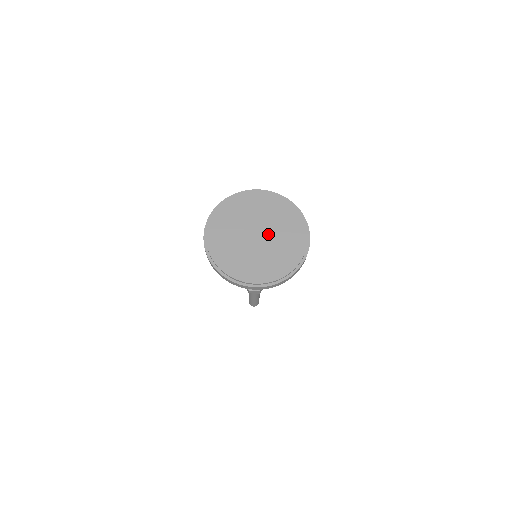
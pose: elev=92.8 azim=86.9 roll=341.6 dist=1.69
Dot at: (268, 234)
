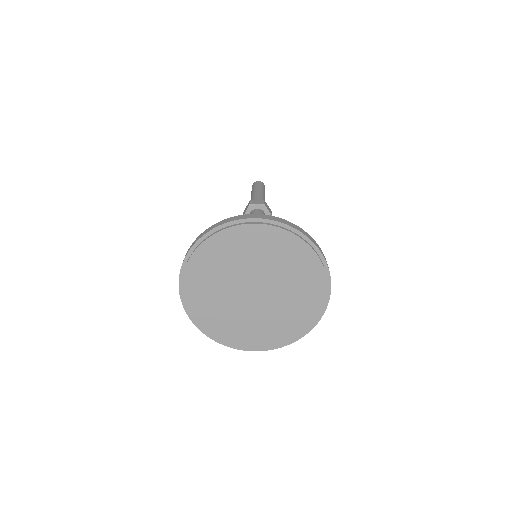
Dot at: (270, 289)
